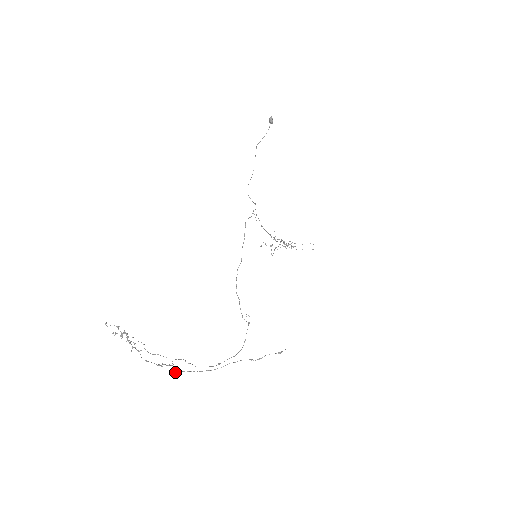
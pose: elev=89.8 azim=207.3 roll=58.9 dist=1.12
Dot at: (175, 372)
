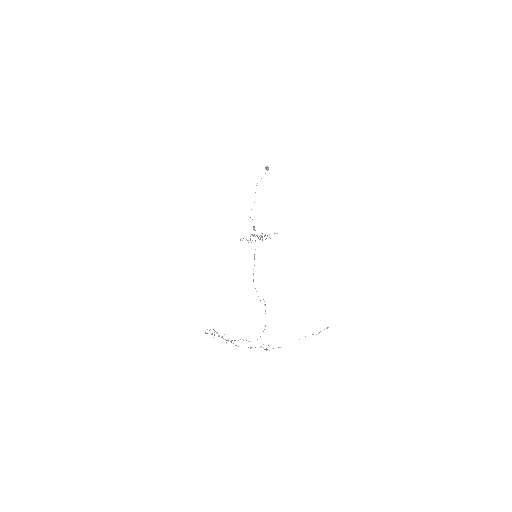
Dot at: (269, 350)
